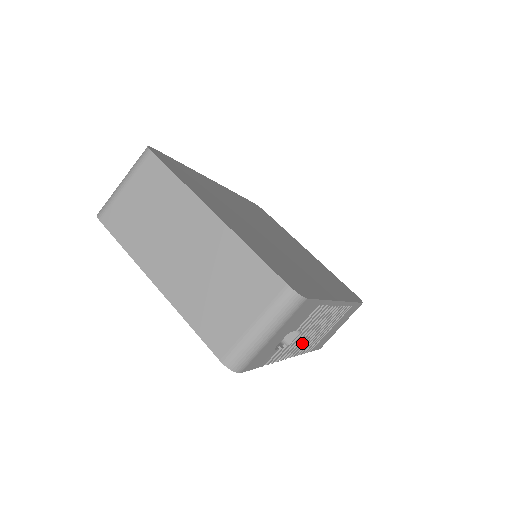
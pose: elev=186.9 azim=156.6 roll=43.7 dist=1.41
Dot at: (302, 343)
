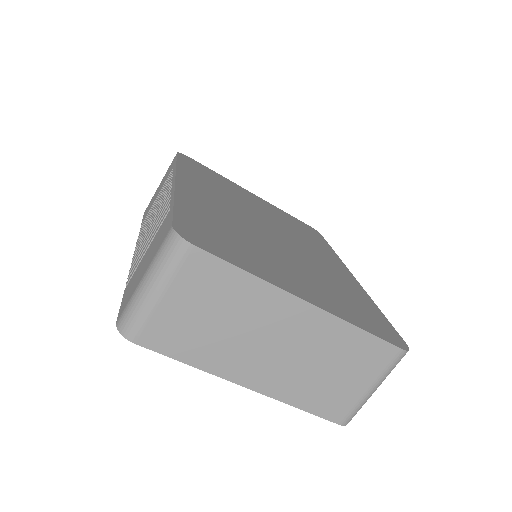
Dot at: occluded
